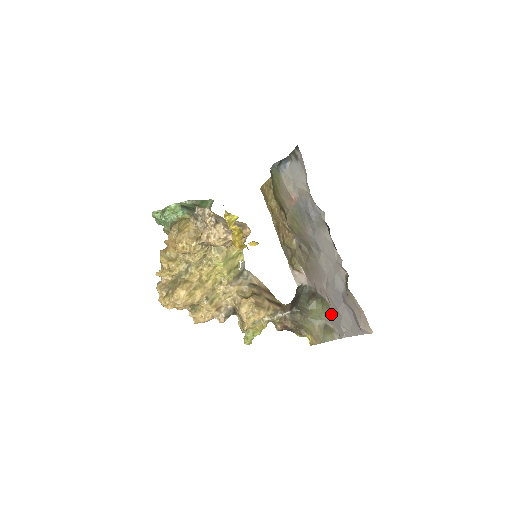
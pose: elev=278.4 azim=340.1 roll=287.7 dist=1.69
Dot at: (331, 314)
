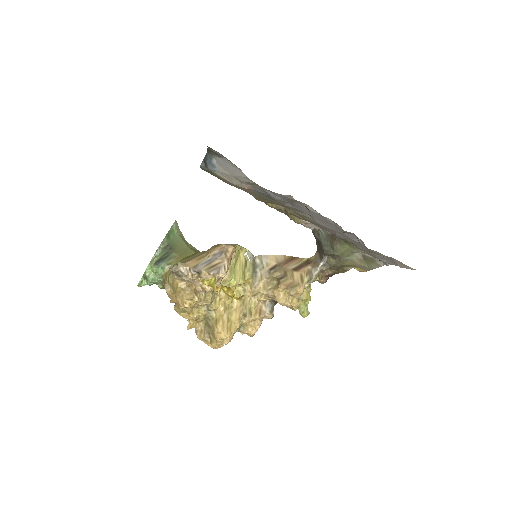
Dot at: occluded
